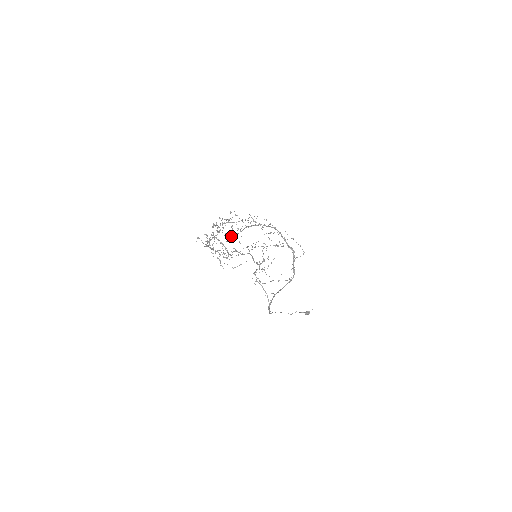
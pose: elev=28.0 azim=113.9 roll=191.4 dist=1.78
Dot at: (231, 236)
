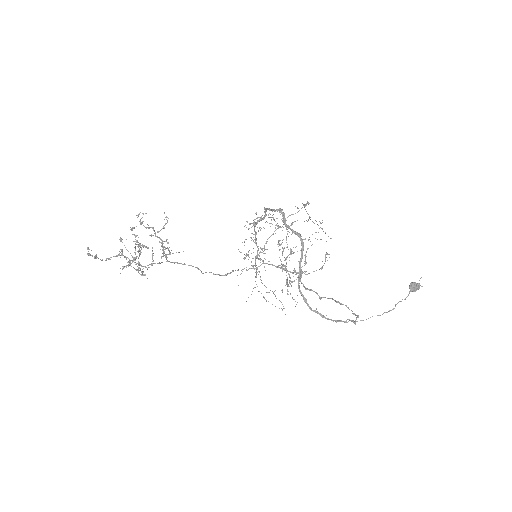
Dot at: (254, 265)
